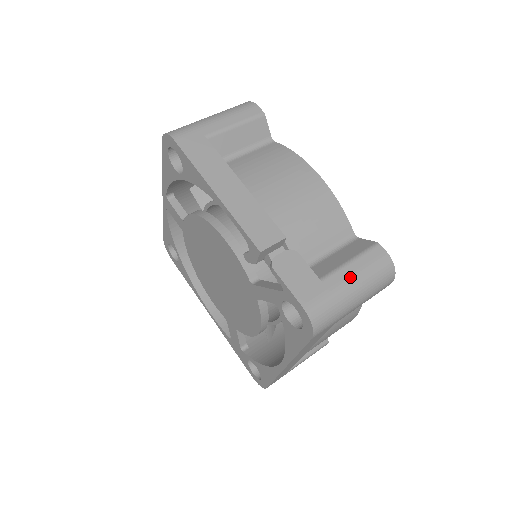
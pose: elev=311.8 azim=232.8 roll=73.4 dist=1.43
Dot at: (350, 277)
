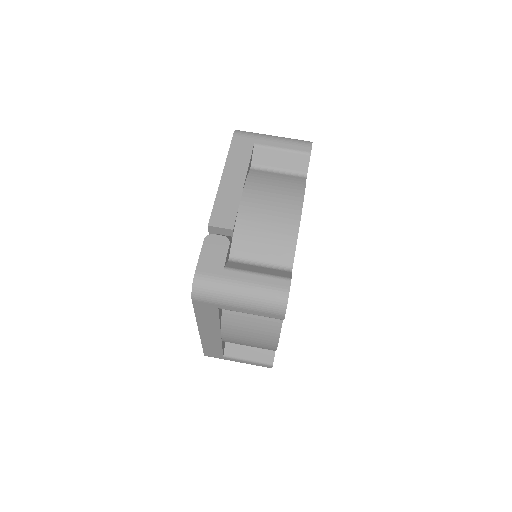
Dot at: (245, 281)
